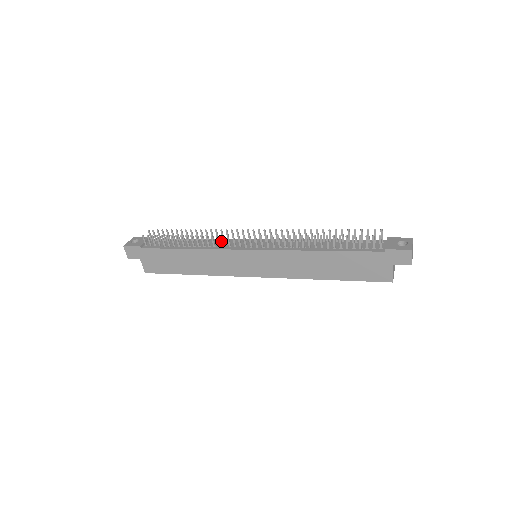
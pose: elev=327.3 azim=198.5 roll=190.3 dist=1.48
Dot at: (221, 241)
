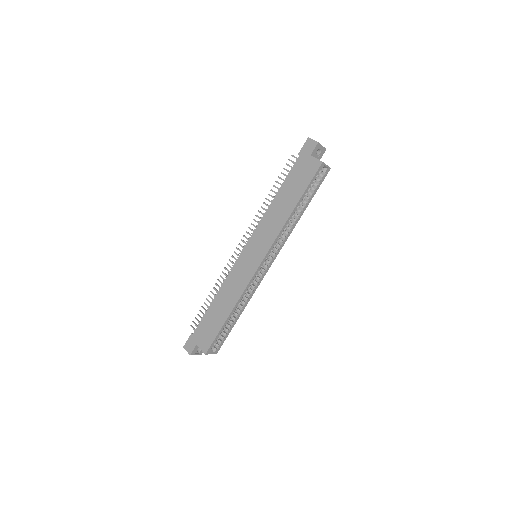
Dot at: occluded
